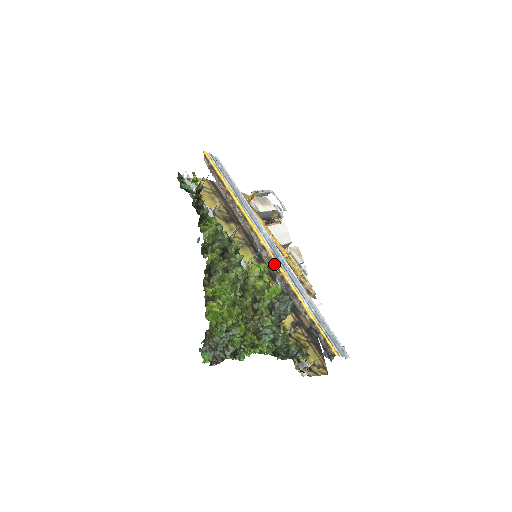
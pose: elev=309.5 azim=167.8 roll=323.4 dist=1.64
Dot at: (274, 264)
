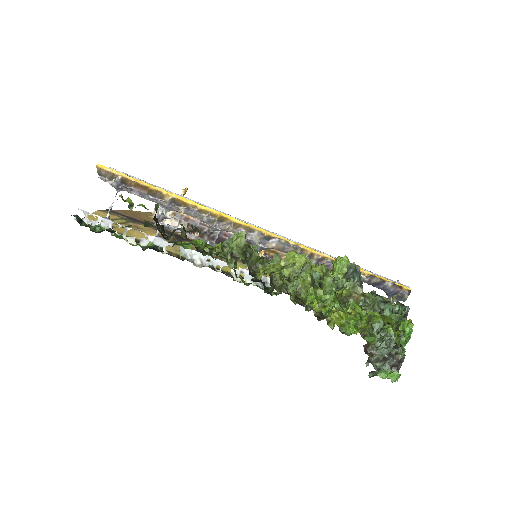
Dot at: (295, 247)
